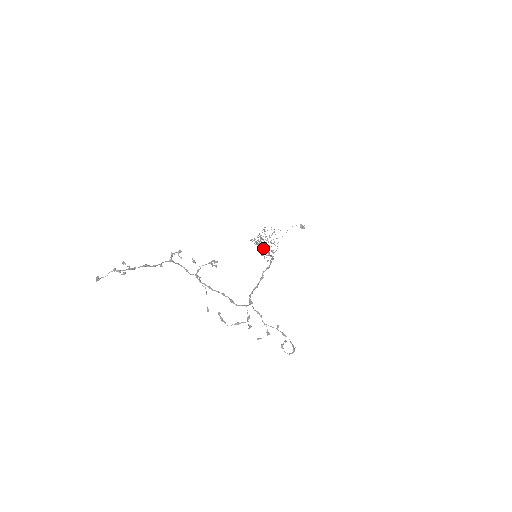
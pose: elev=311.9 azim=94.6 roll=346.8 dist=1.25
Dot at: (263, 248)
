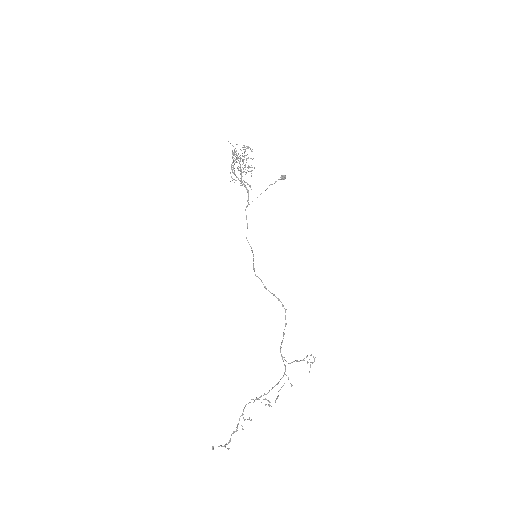
Dot at: occluded
